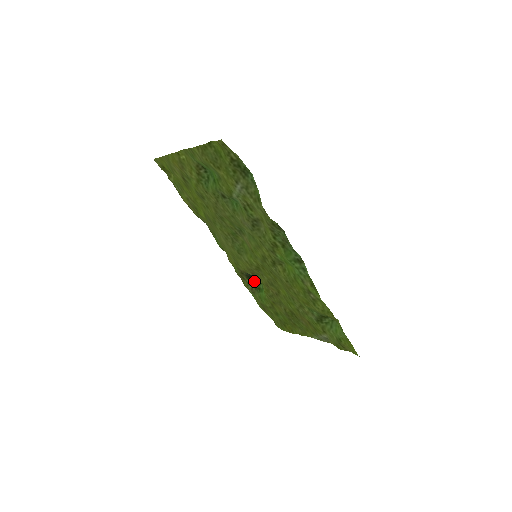
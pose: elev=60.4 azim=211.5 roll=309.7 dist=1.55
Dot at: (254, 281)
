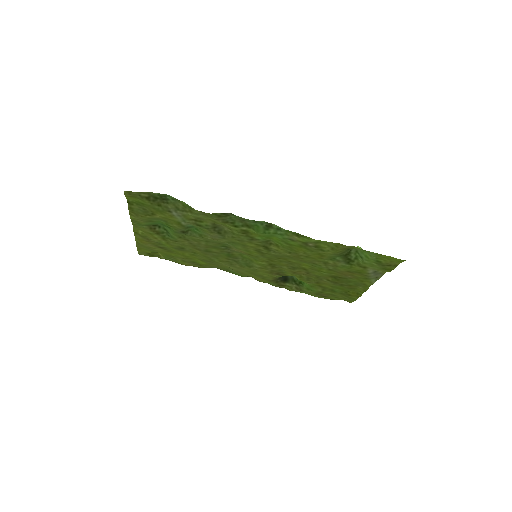
Dot at: (291, 280)
